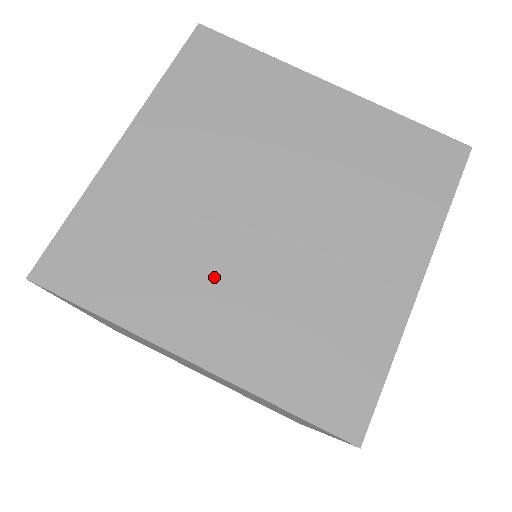
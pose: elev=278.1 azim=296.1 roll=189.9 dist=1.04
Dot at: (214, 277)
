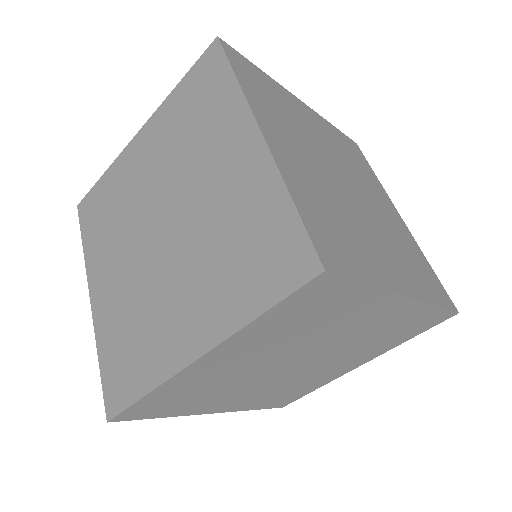
Dot at: (120, 258)
